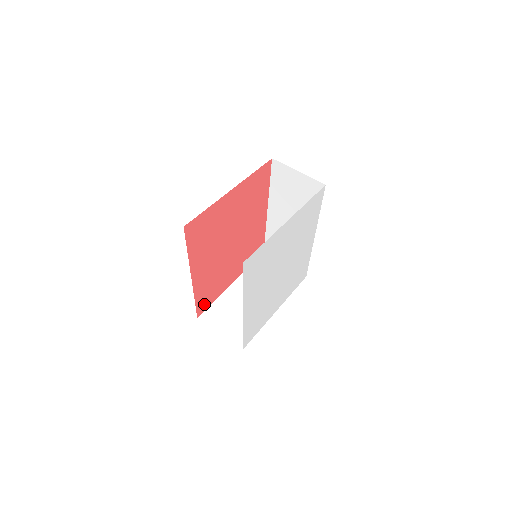
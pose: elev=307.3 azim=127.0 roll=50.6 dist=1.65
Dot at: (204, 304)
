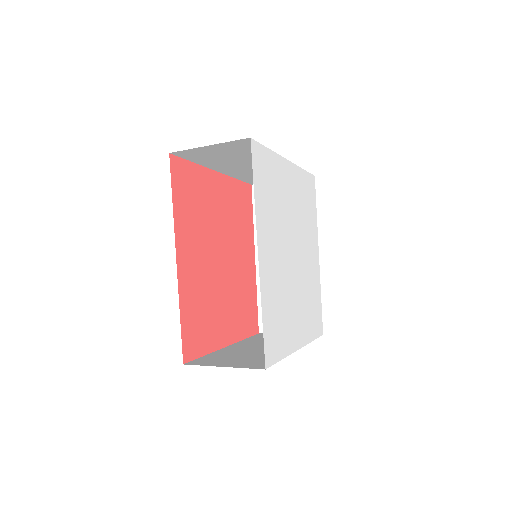
Dot at: (192, 343)
